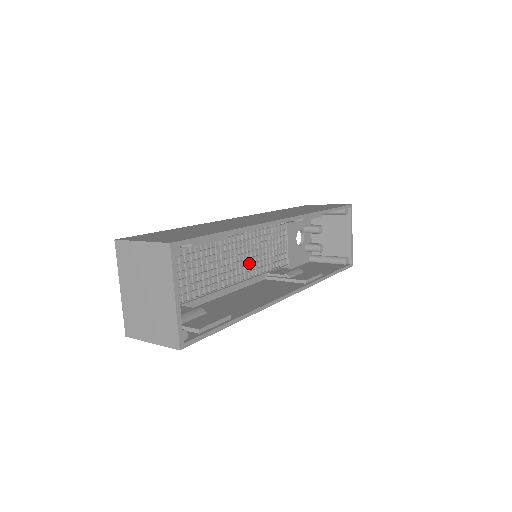
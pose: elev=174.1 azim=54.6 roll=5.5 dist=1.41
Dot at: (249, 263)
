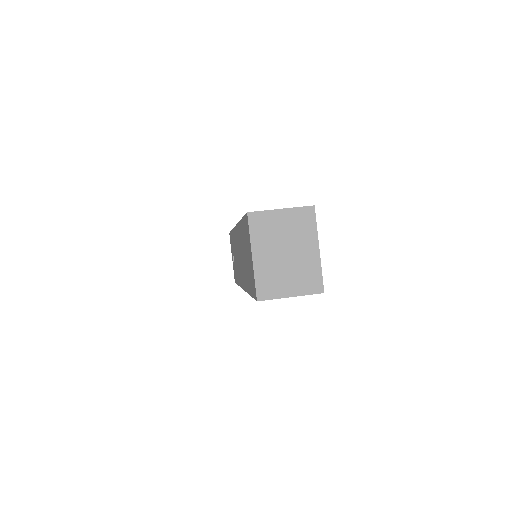
Dot at: occluded
